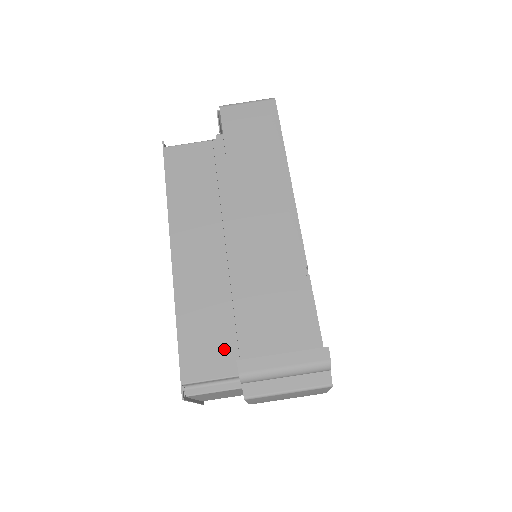
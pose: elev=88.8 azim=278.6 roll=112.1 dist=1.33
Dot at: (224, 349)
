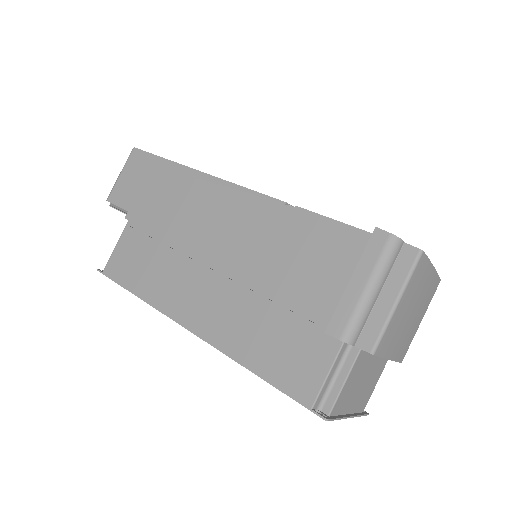
Dot at: (307, 339)
